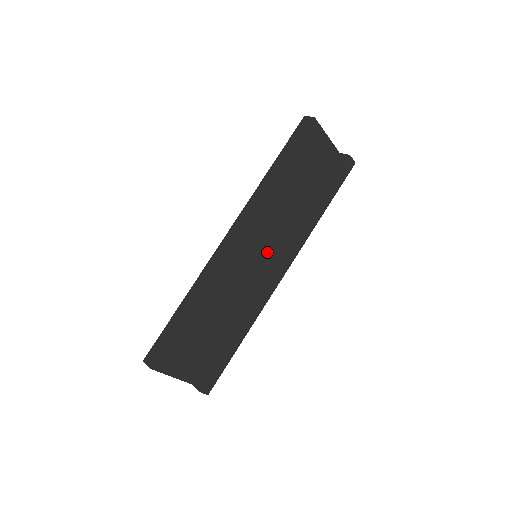
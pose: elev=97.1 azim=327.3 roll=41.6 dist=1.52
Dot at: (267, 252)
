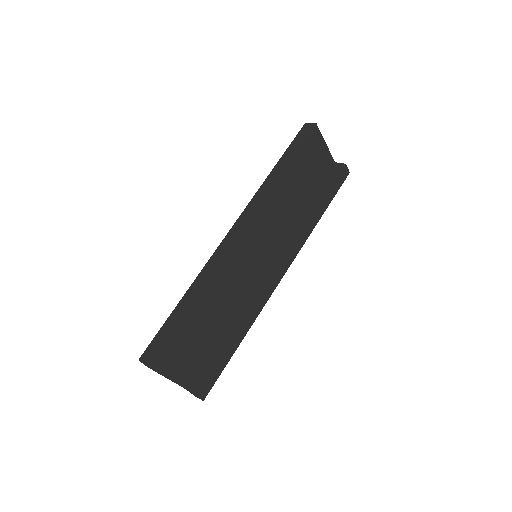
Dot at: (267, 253)
